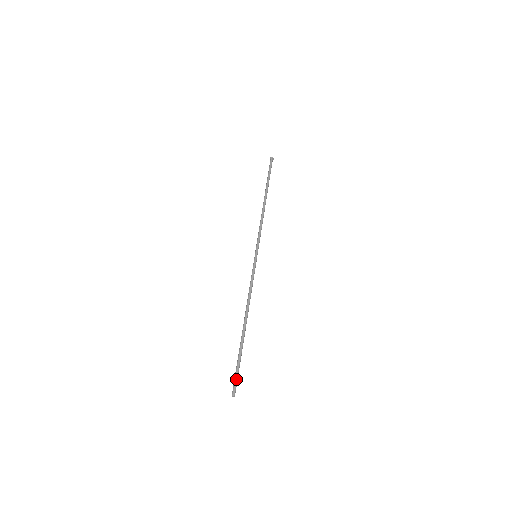
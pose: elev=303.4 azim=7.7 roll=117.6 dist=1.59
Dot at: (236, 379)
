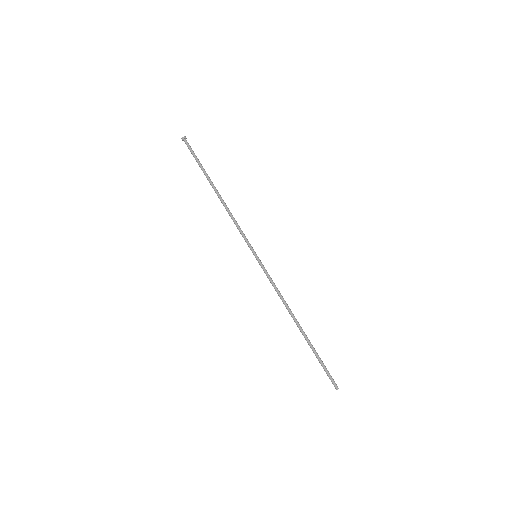
Dot at: (330, 375)
